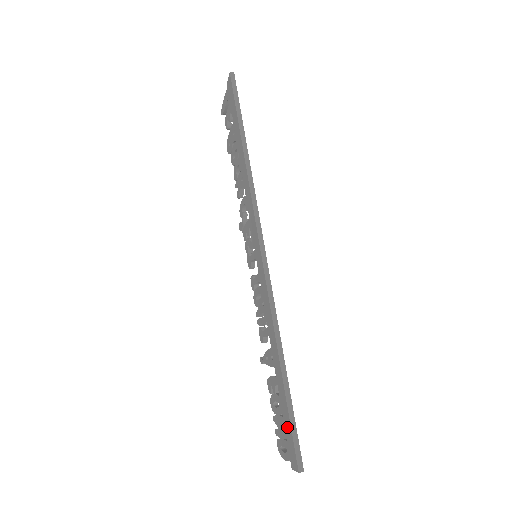
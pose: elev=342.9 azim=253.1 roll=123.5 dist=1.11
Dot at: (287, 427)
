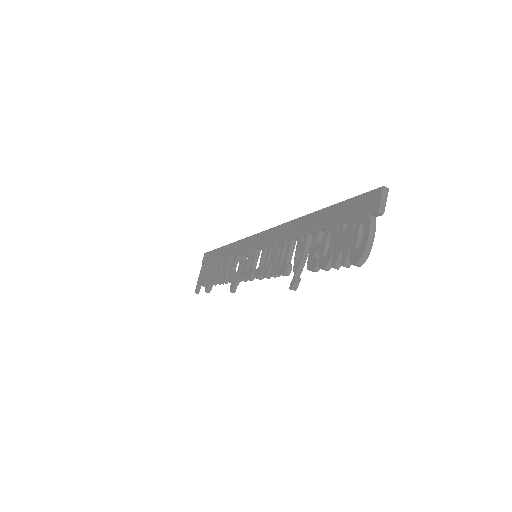
Dot at: (348, 211)
